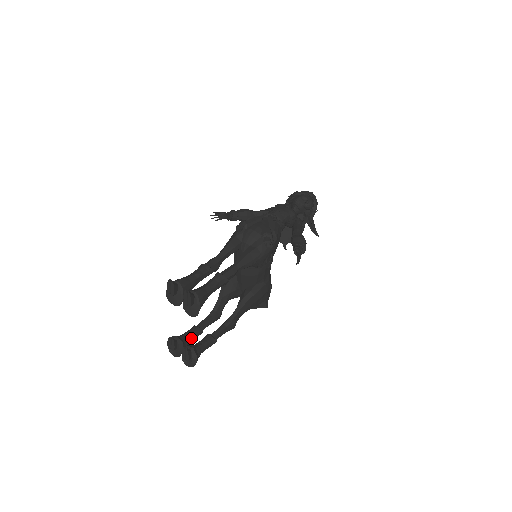
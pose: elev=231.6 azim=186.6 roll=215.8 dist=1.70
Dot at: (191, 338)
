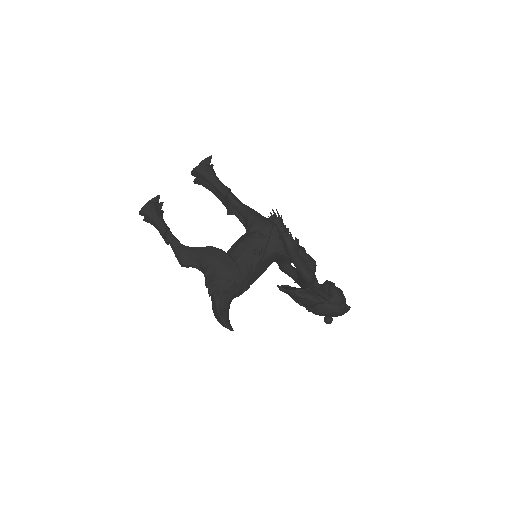
Dot at: occluded
